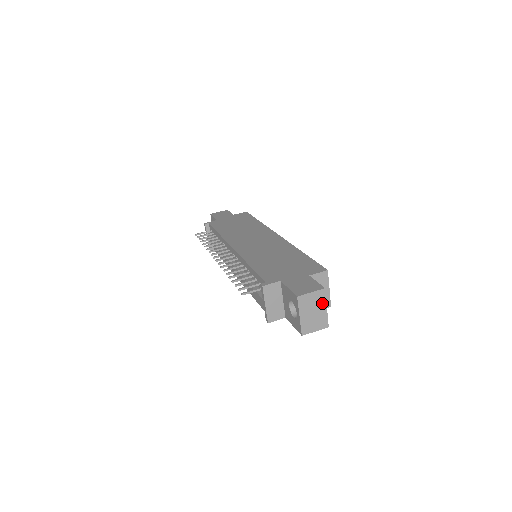
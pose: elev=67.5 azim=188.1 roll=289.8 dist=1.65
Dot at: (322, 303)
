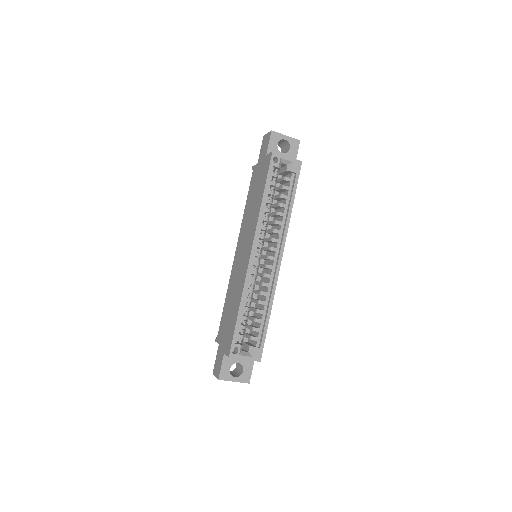
Dot at: (228, 380)
